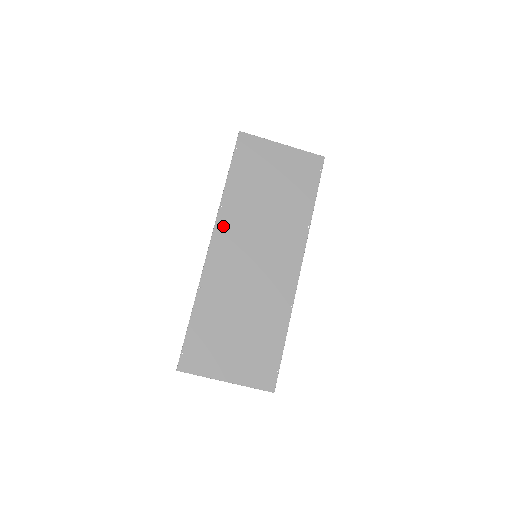
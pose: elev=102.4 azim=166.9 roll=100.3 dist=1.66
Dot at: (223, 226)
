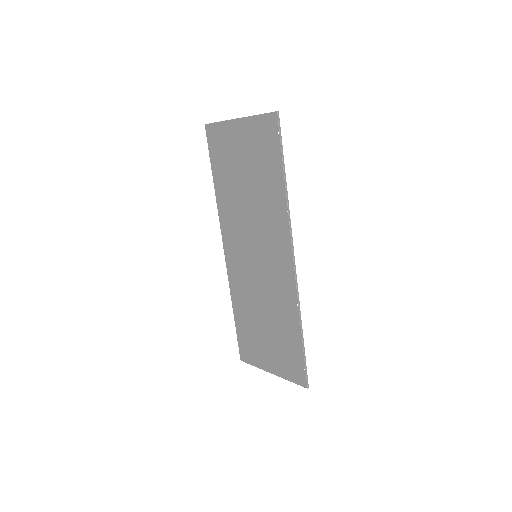
Dot at: (226, 232)
